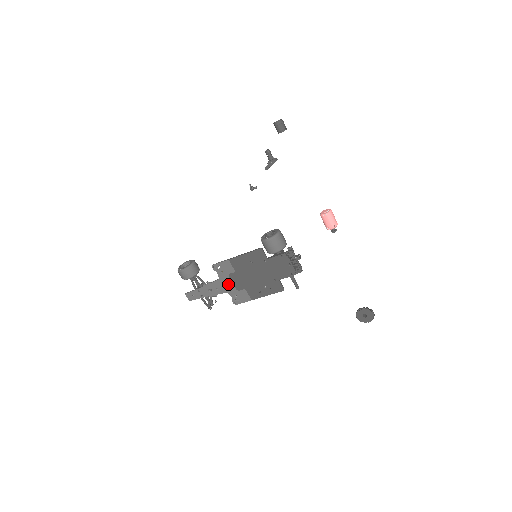
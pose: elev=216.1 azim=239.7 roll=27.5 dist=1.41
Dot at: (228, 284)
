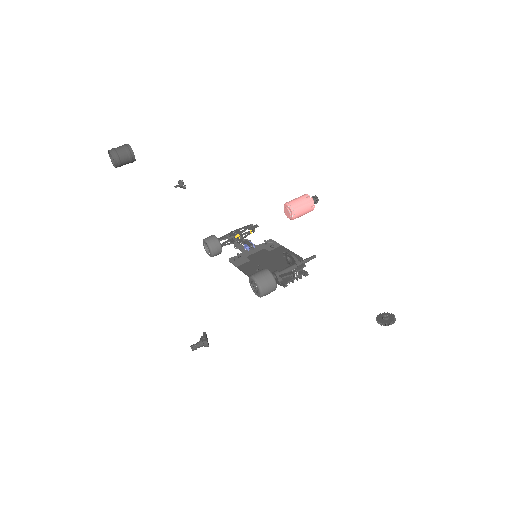
Dot at: (253, 252)
